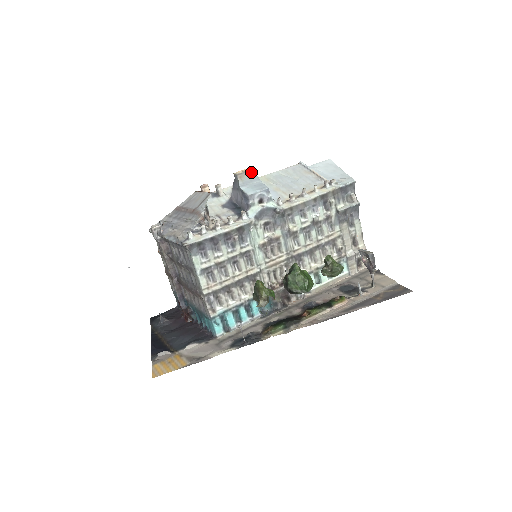
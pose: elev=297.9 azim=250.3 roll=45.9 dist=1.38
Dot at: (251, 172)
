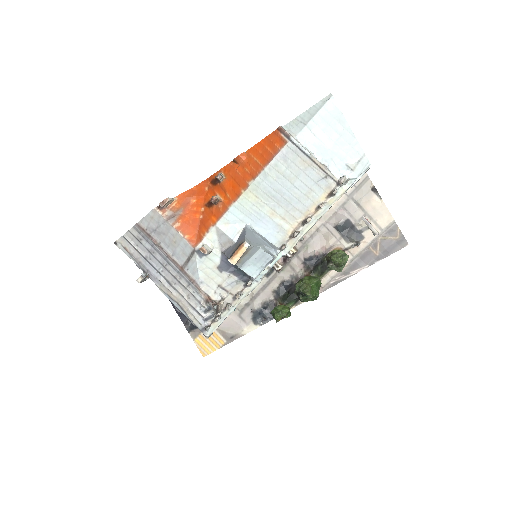
Dot at: (248, 249)
